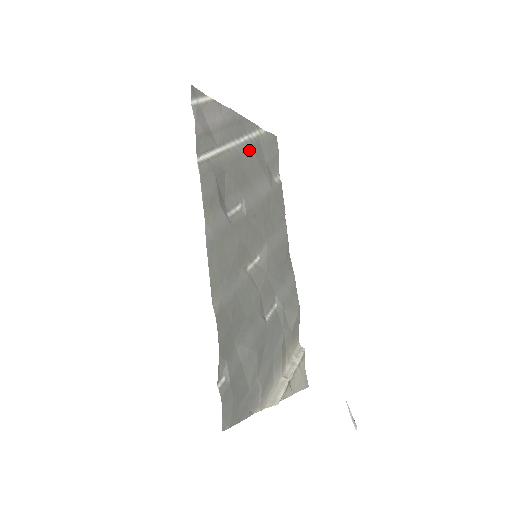
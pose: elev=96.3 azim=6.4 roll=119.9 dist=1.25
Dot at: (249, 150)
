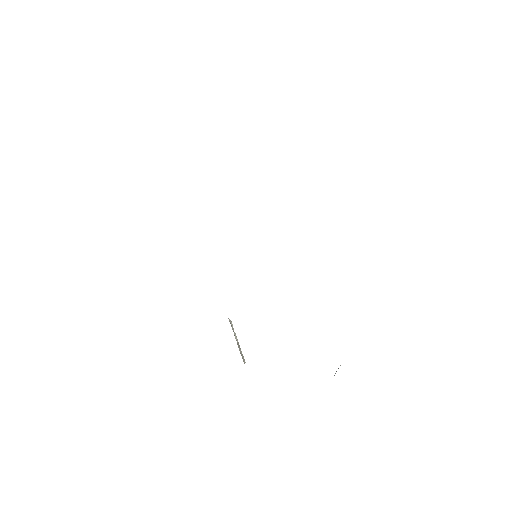
Dot at: occluded
